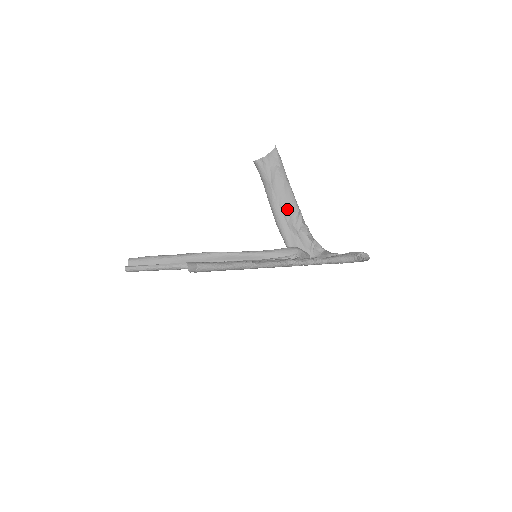
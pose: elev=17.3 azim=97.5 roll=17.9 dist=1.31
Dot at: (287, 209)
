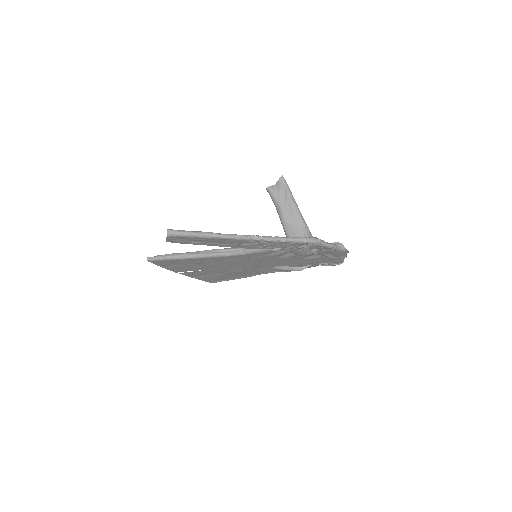
Dot at: (295, 225)
